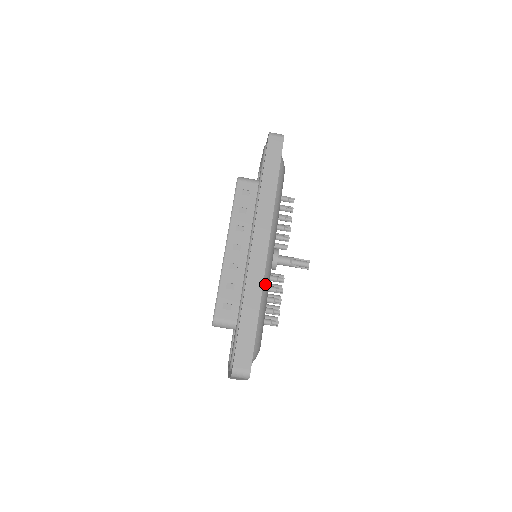
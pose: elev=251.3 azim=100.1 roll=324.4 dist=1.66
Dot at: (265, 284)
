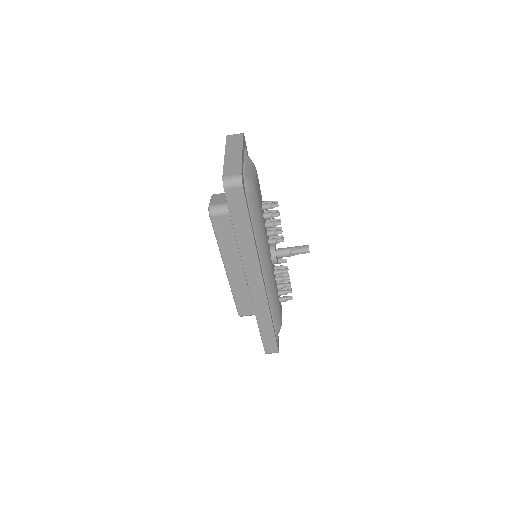
Dot at: (271, 294)
